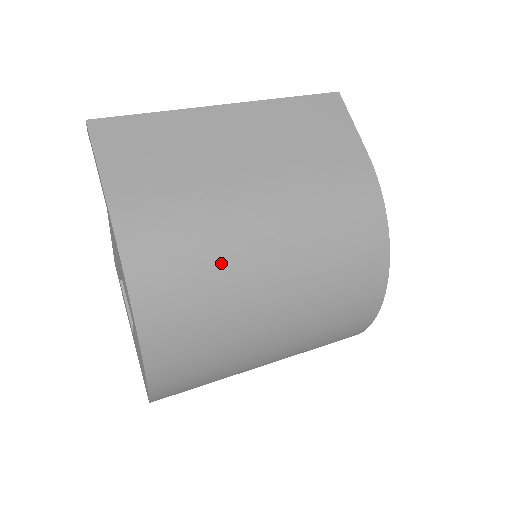
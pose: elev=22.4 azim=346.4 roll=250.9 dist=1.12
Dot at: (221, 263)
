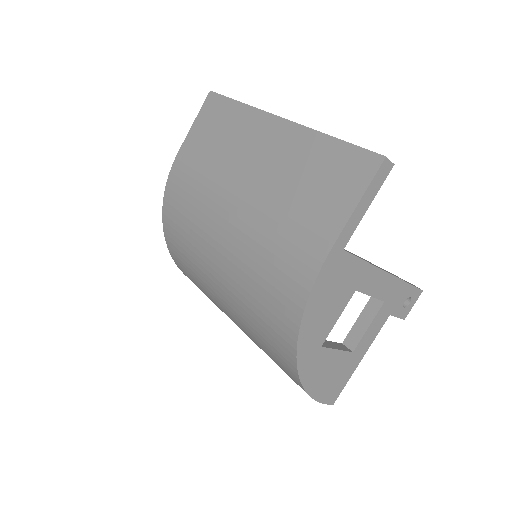
Dot at: (196, 236)
